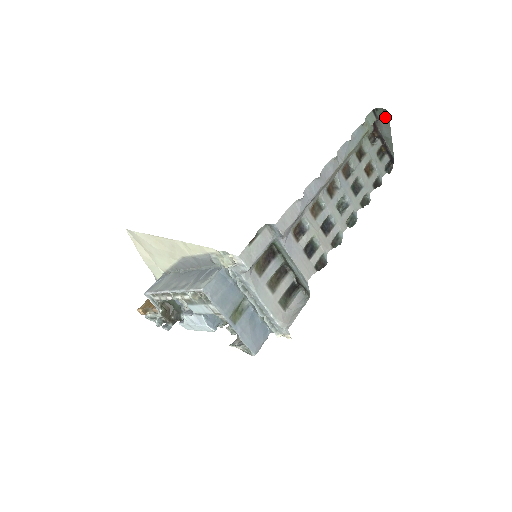
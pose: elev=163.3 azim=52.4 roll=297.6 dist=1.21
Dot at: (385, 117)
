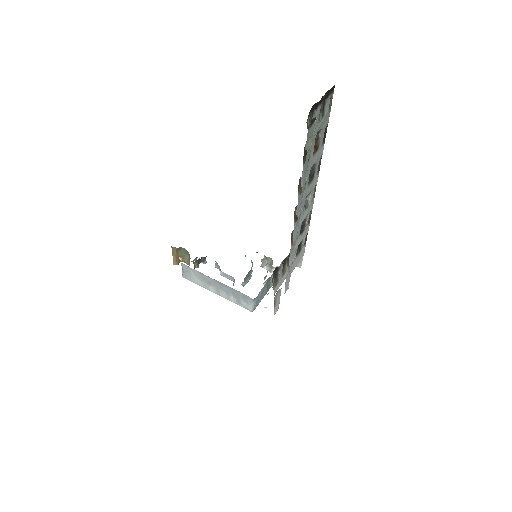
Dot at: occluded
